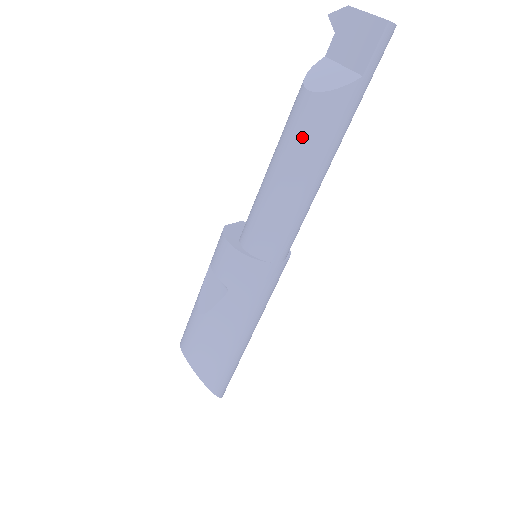
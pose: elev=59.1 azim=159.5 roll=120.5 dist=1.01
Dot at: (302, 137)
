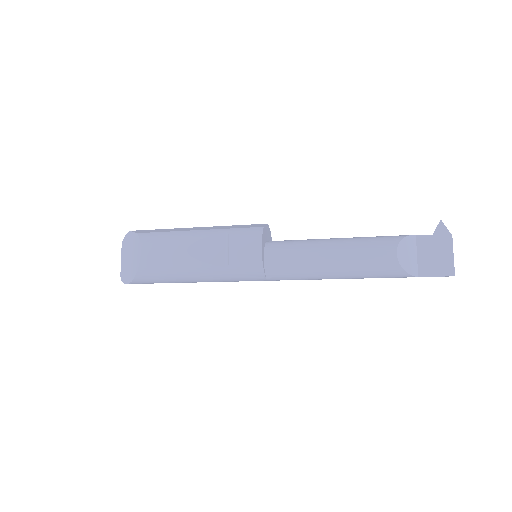
Dot at: (366, 266)
